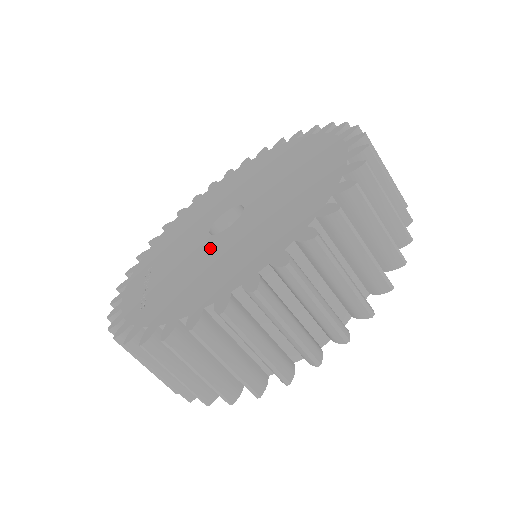
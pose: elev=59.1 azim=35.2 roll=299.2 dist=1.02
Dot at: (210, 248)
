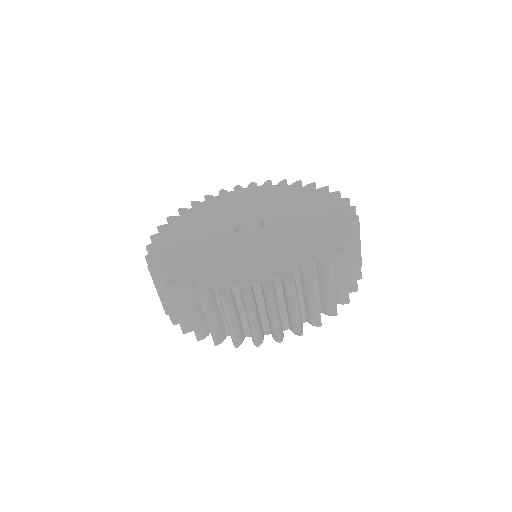
Dot at: (253, 242)
